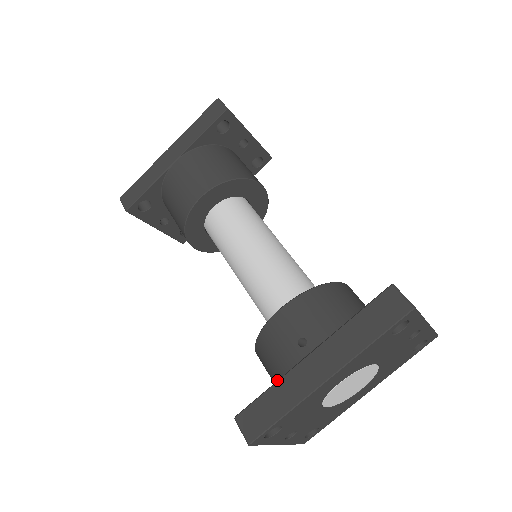
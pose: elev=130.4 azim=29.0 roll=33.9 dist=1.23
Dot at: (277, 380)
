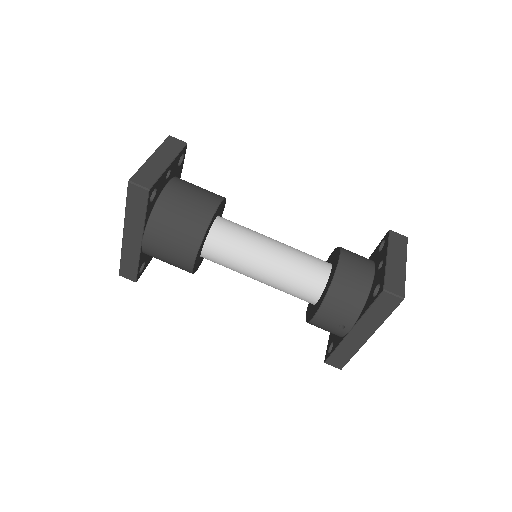
Dot at: occluded
